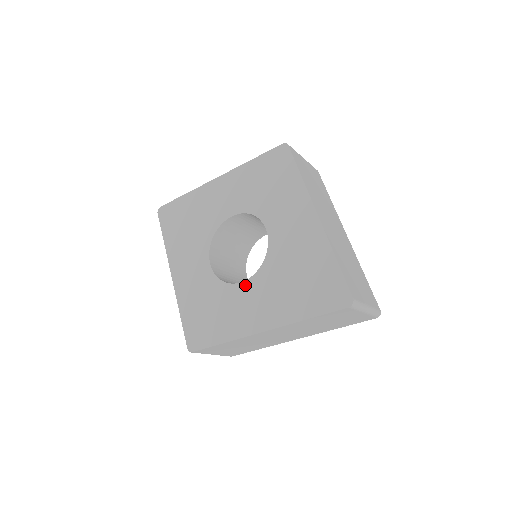
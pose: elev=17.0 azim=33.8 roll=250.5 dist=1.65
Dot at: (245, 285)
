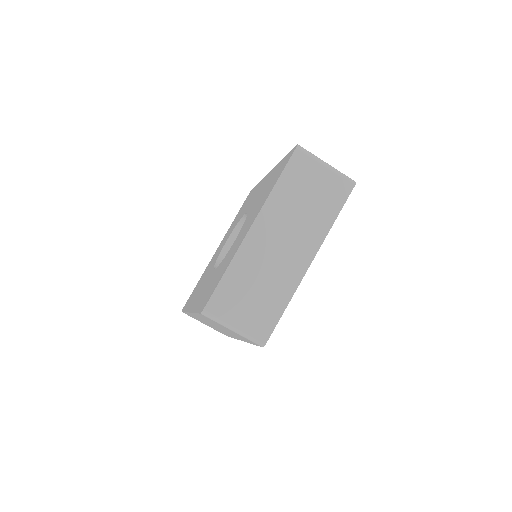
Dot at: (236, 238)
